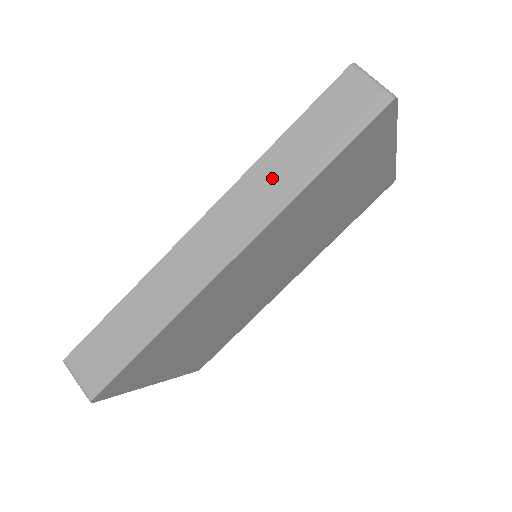
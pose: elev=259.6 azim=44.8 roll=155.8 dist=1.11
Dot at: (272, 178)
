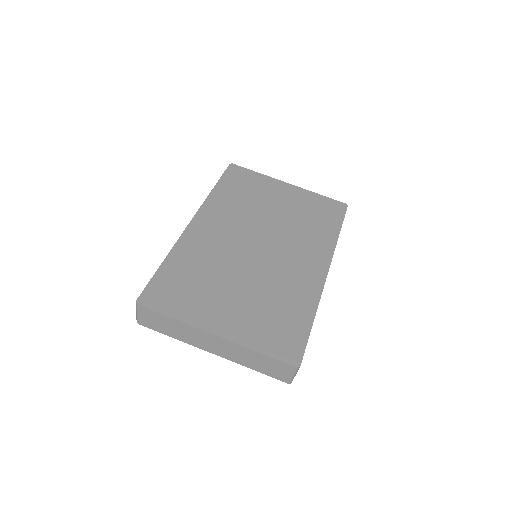
Dot at: occluded
